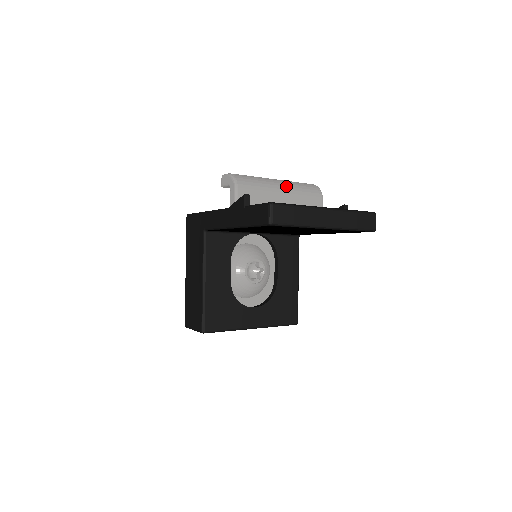
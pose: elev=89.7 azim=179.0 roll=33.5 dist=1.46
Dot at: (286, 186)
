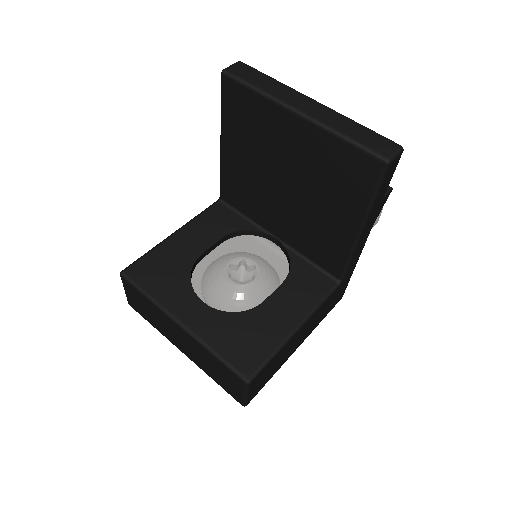
Dot at: occluded
